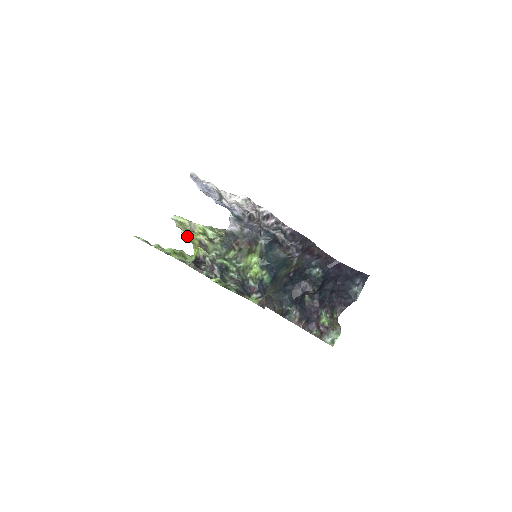
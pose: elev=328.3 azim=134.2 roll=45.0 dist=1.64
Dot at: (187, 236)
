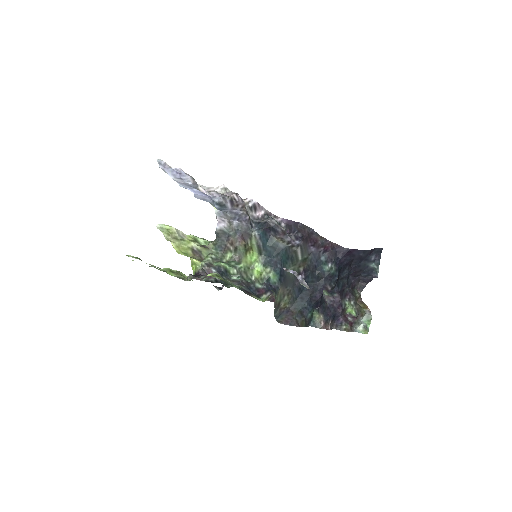
Dot at: (179, 248)
